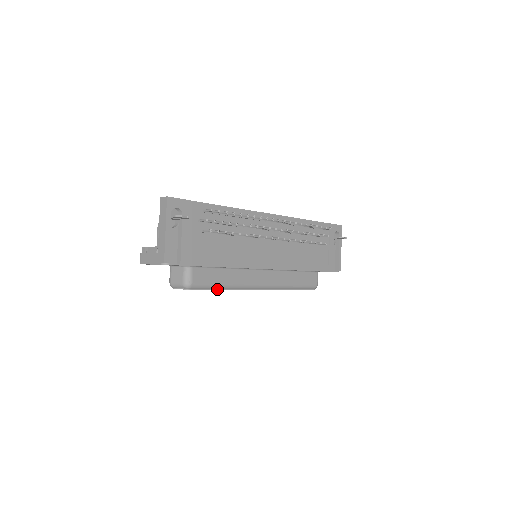
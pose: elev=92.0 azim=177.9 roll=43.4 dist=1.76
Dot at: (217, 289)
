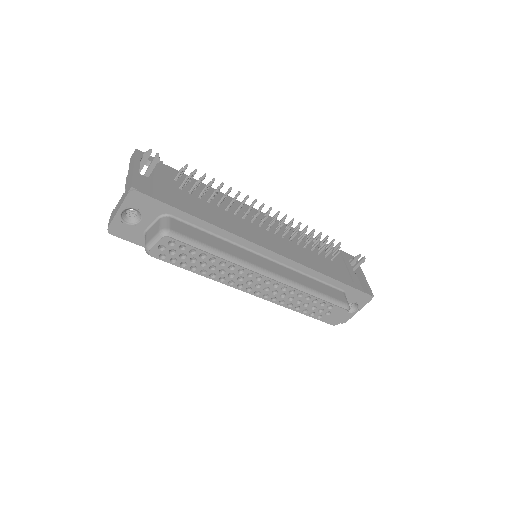
Dot at: (207, 252)
